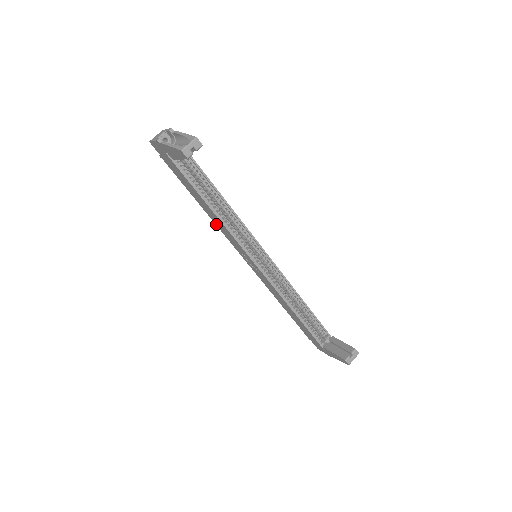
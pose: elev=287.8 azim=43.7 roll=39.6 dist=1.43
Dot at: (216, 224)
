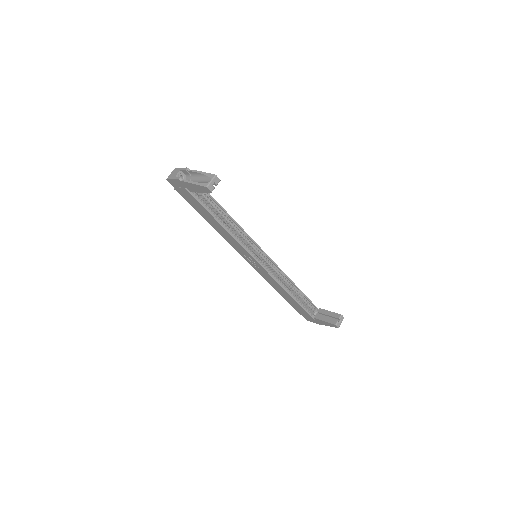
Dot at: (223, 236)
